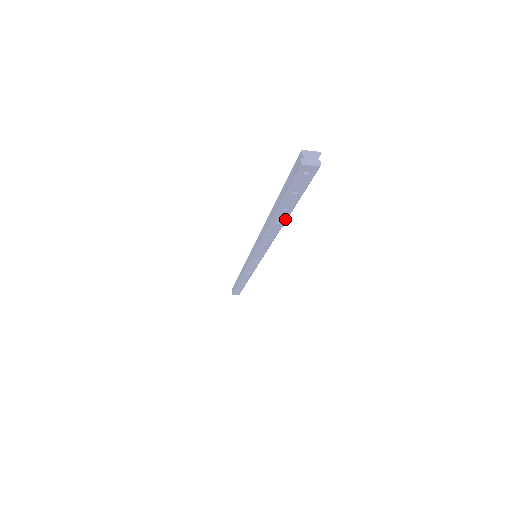
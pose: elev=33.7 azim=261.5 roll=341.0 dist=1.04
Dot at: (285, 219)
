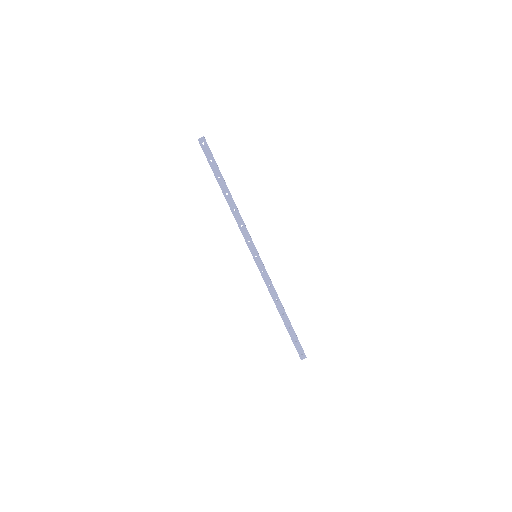
Dot at: (227, 188)
